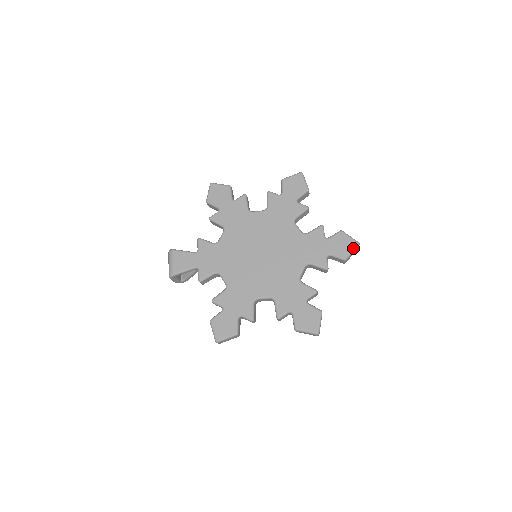
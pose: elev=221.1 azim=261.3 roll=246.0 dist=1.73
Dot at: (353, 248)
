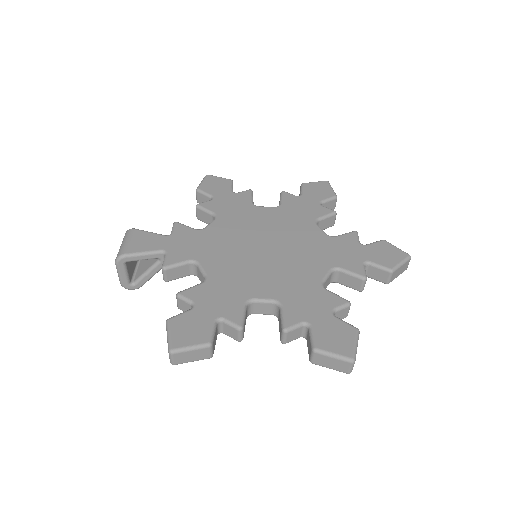
Dot at: (403, 259)
